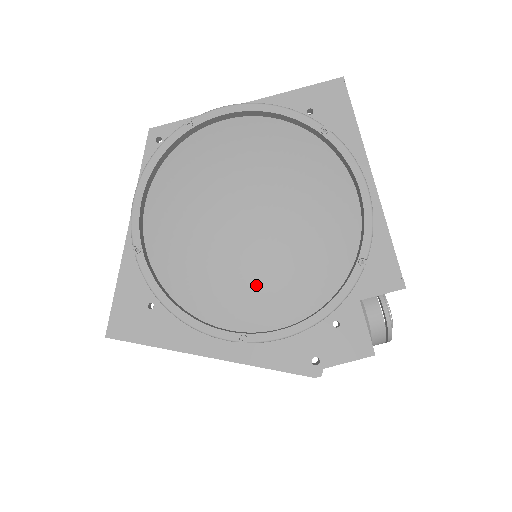
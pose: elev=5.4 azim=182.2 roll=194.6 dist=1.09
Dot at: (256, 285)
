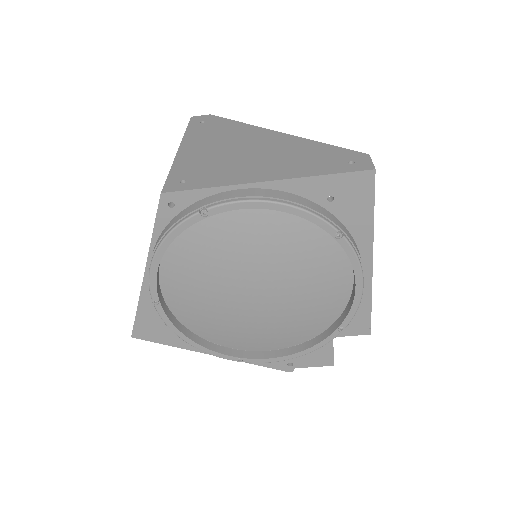
Dot at: (254, 329)
